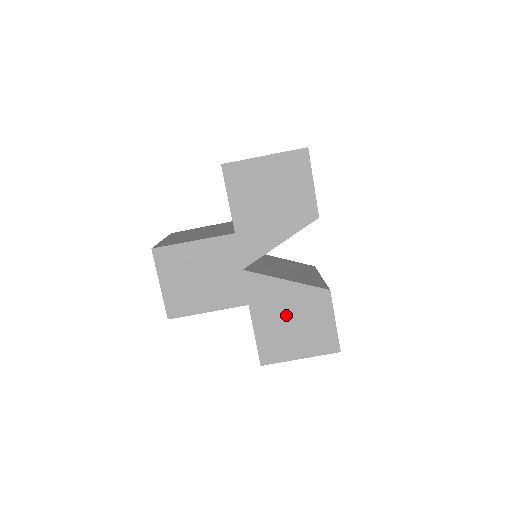
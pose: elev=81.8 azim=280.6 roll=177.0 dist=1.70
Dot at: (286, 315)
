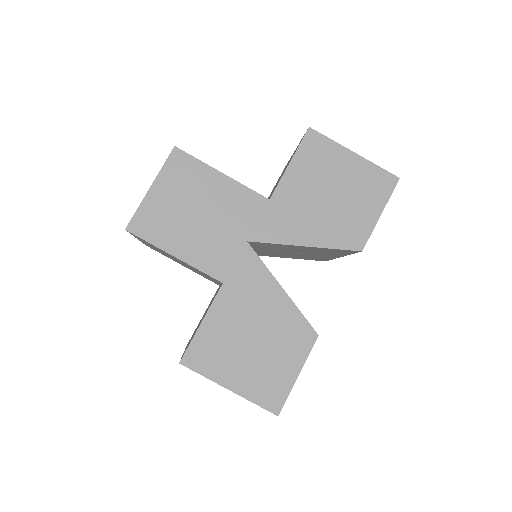
Dot at: (253, 326)
